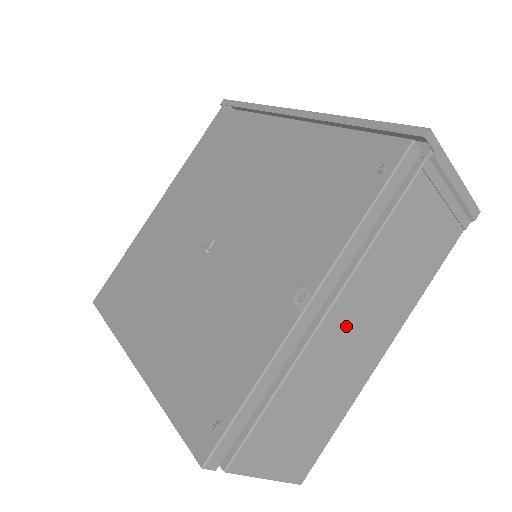
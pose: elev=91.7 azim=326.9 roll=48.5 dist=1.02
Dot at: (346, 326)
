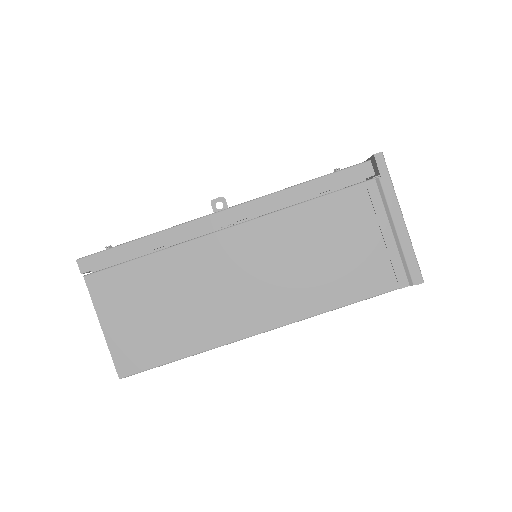
Dot at: (237, 258)
